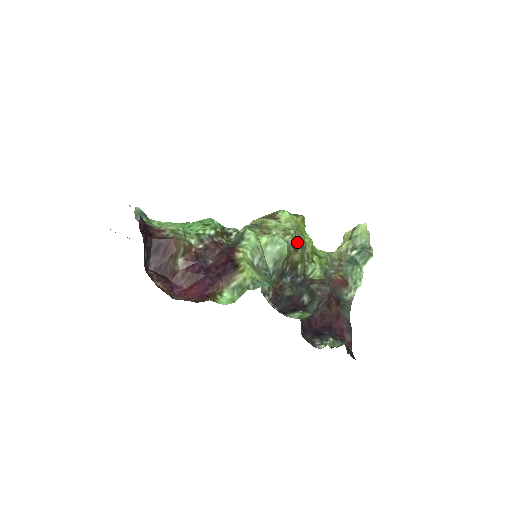
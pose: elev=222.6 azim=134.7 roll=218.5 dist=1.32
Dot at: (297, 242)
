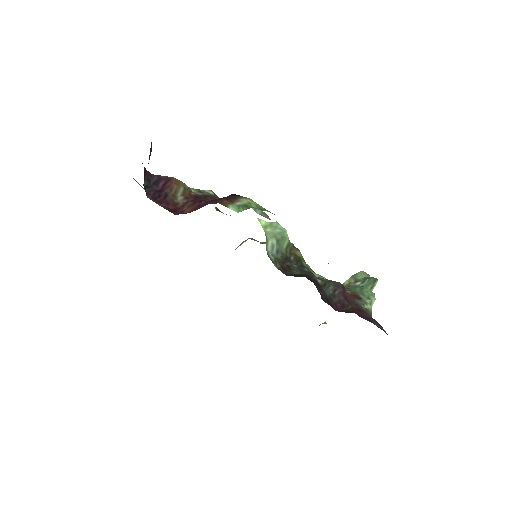
Dot at: occluded
